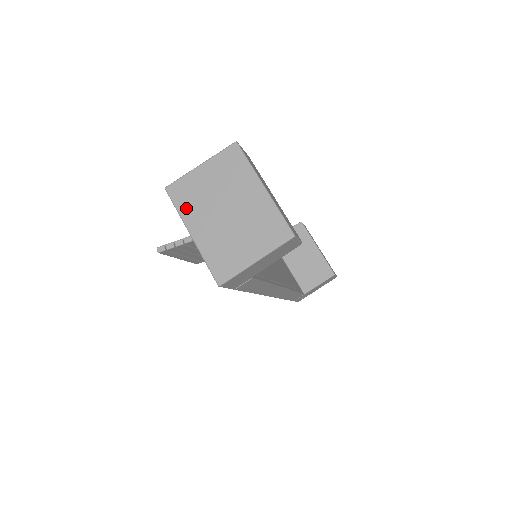
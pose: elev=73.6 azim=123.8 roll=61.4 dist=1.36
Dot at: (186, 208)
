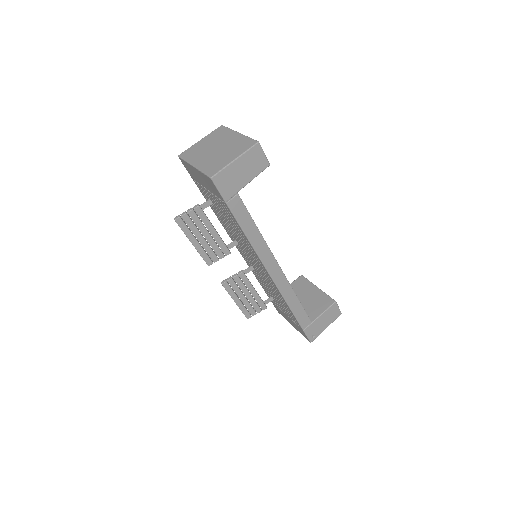
Dot at: (191, 157)
